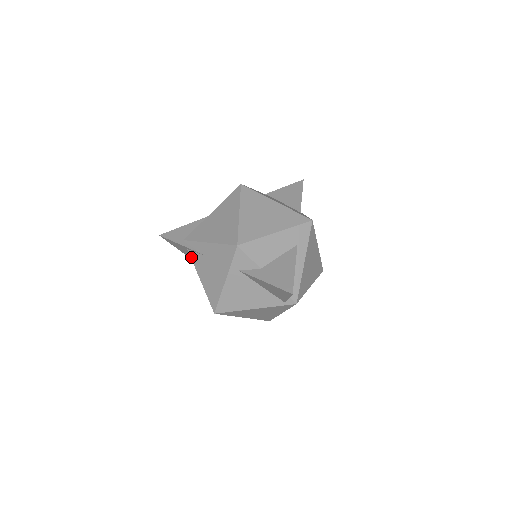
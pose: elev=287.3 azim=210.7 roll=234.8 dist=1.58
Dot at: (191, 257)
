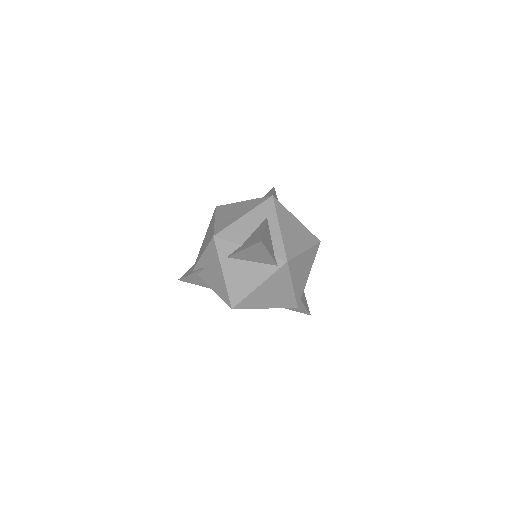
Dot at: (201, 278)
